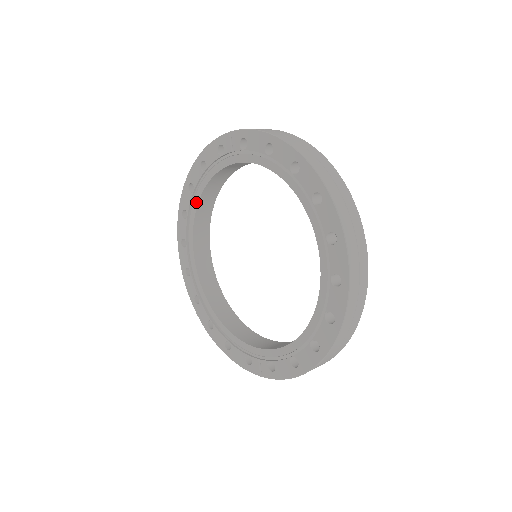
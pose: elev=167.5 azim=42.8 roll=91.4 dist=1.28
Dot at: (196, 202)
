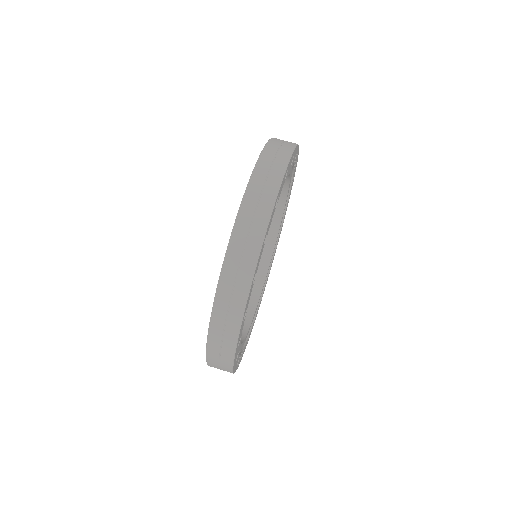
Dot at: occluded
